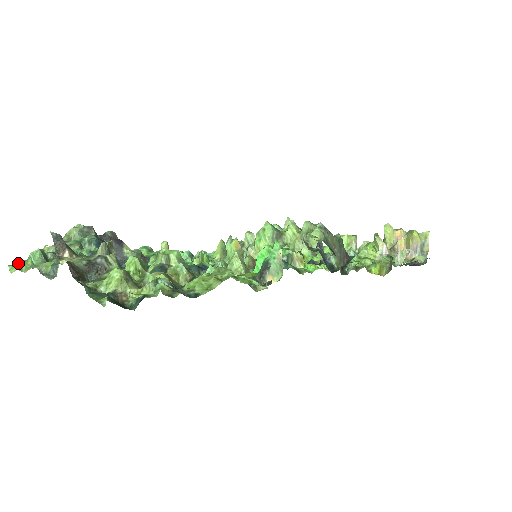
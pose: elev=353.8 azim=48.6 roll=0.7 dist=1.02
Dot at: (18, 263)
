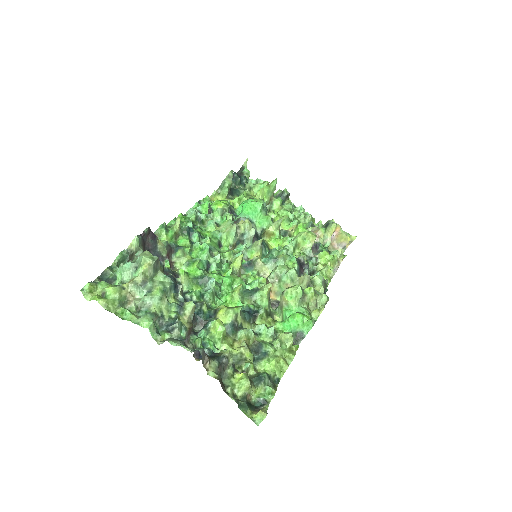
Dot at: (104, 302)
